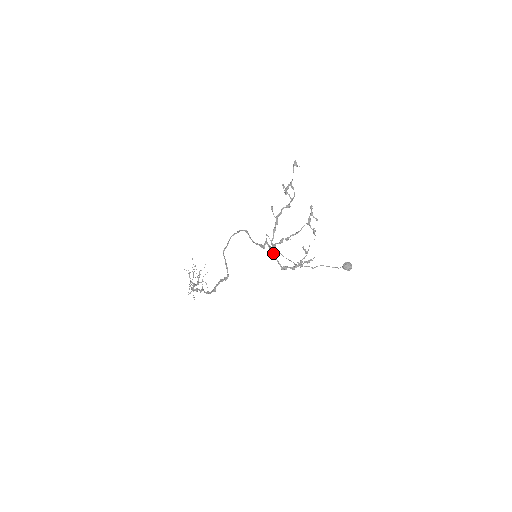
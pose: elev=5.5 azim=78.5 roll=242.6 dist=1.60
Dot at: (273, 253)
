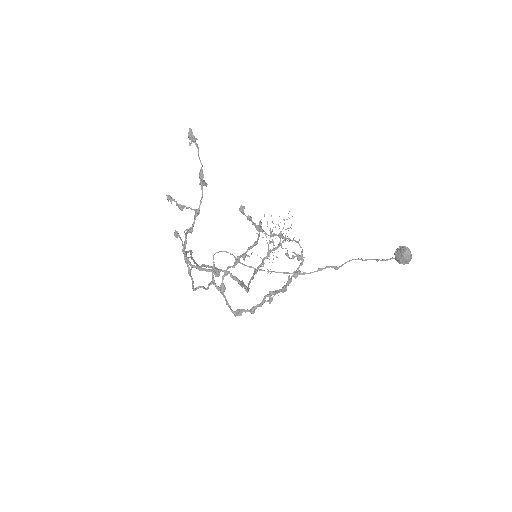
Dot at: (220, 290)
